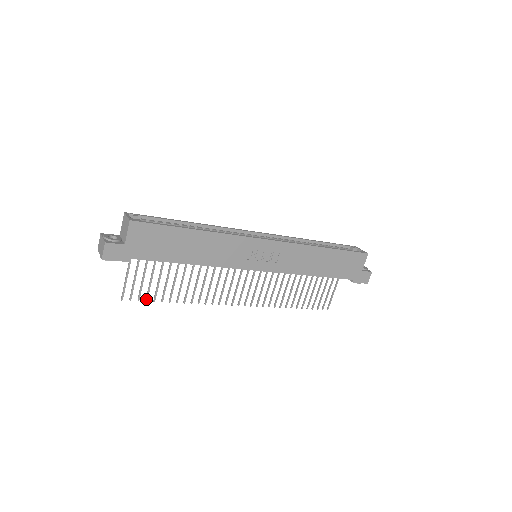
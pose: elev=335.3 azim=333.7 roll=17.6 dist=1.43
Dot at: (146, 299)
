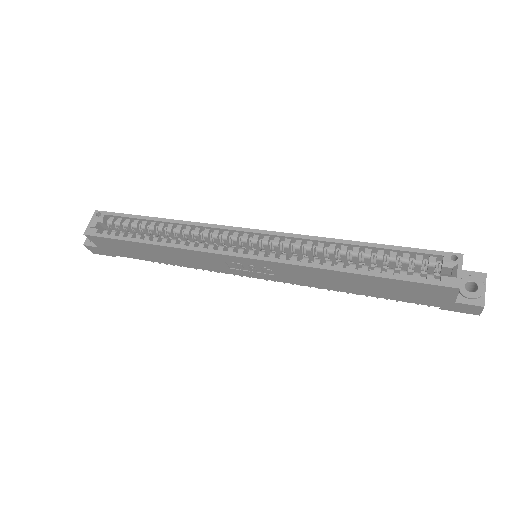
Dot at: occluded
